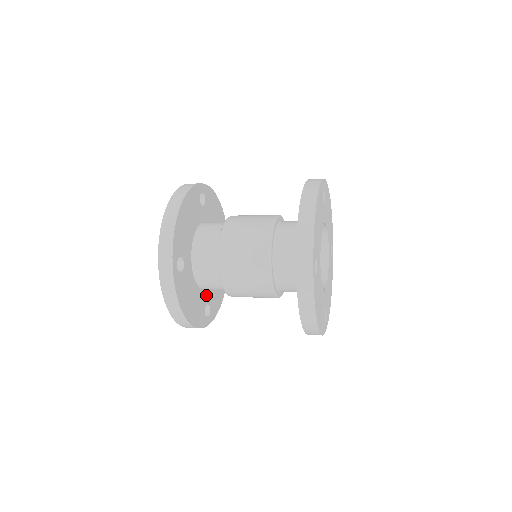
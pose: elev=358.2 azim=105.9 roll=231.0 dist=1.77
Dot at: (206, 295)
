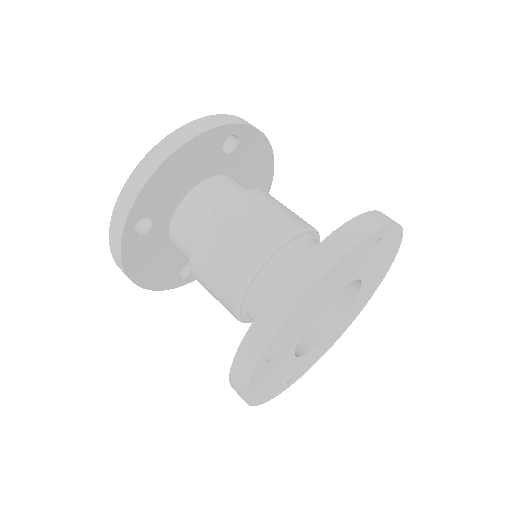
Dot at: occluded
